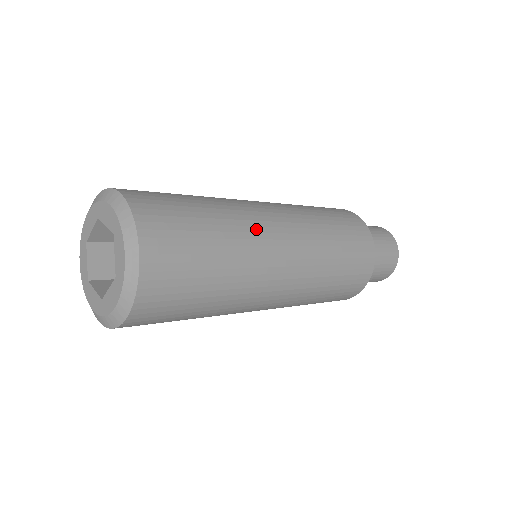
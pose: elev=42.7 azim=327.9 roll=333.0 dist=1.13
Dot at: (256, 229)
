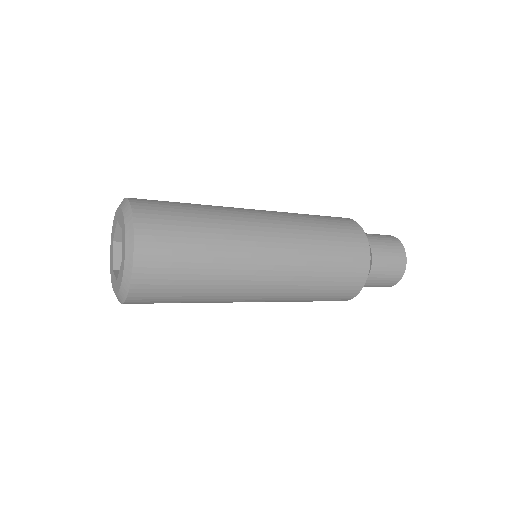
Dot at: (241, 227)
